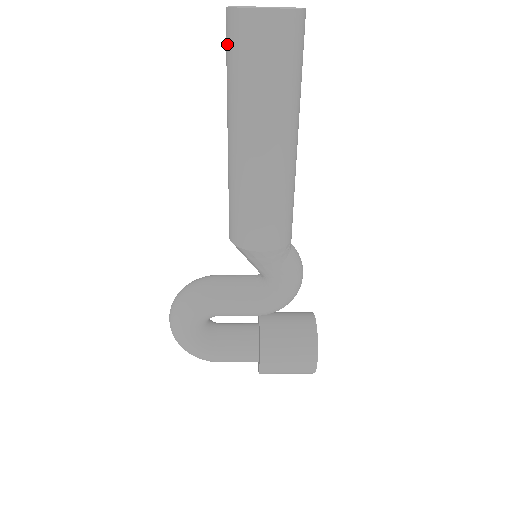
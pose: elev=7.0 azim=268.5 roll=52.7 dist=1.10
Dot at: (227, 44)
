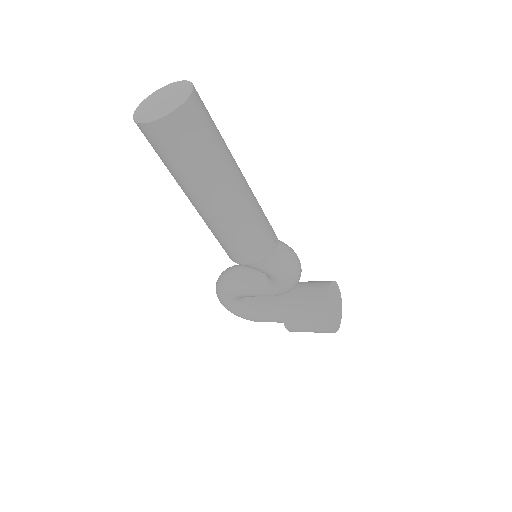
Dot at: occluded
